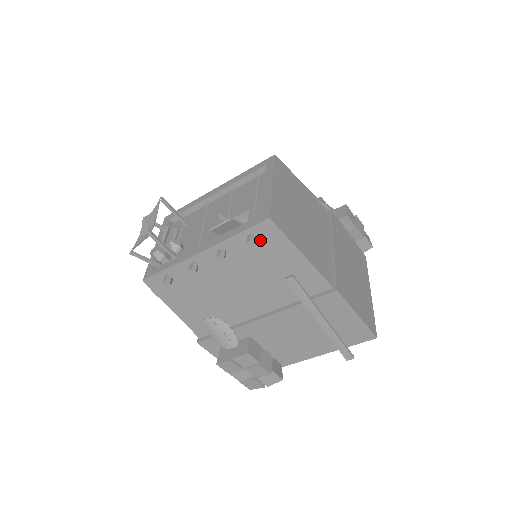
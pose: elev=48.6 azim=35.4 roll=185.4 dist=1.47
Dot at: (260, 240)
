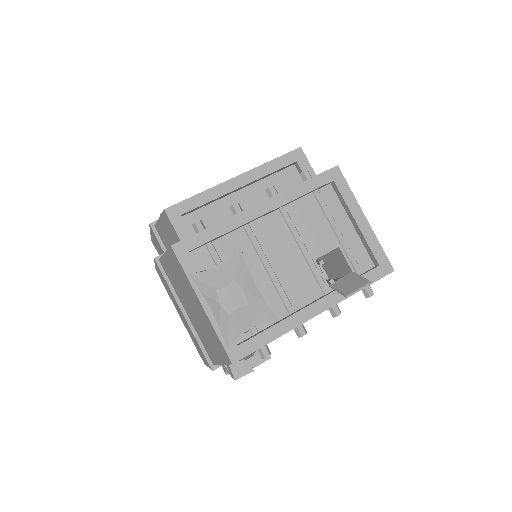
Dot at: occluded
